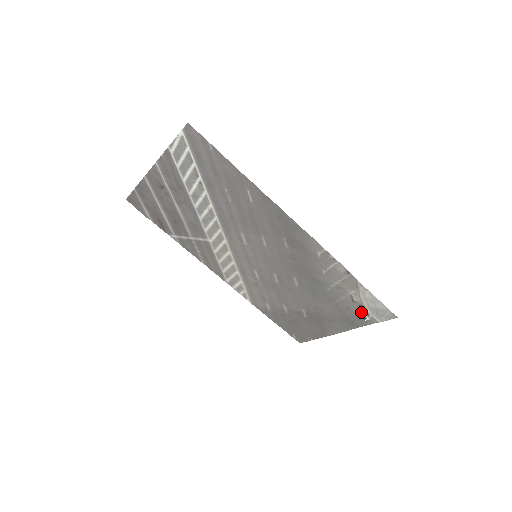
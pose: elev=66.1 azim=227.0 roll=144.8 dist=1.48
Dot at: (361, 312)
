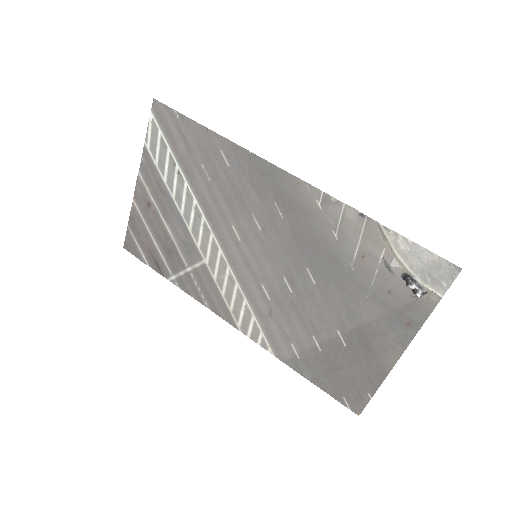
Dot at: (406, 282)
